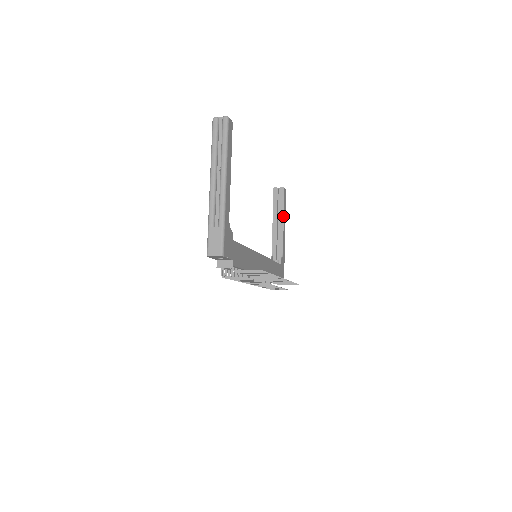
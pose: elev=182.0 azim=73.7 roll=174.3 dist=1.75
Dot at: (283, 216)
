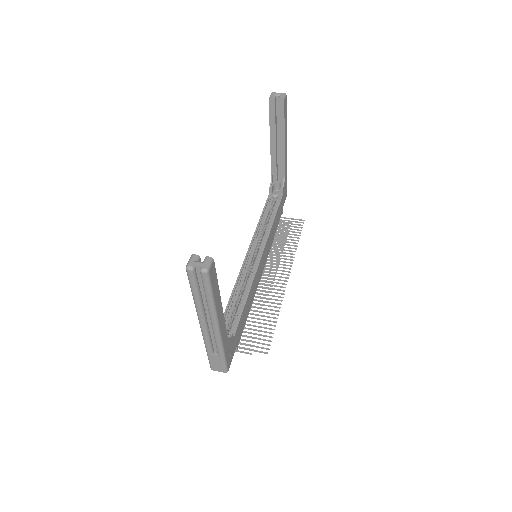
Dot at: (284, 136)
